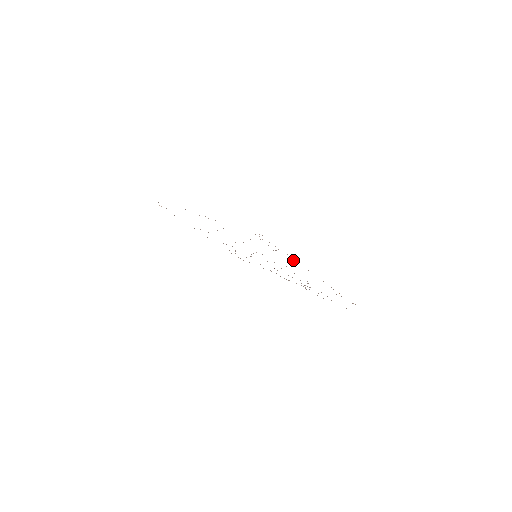
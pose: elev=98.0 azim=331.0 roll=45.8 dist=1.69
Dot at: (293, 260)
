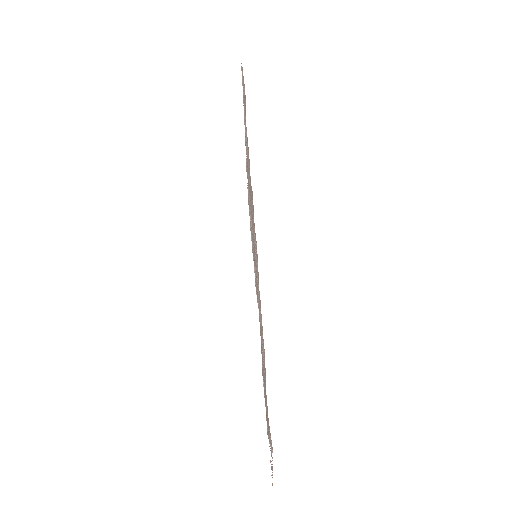
Dot at: occluded
